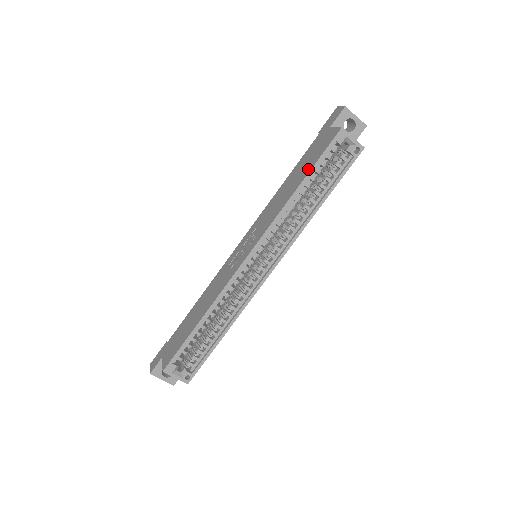
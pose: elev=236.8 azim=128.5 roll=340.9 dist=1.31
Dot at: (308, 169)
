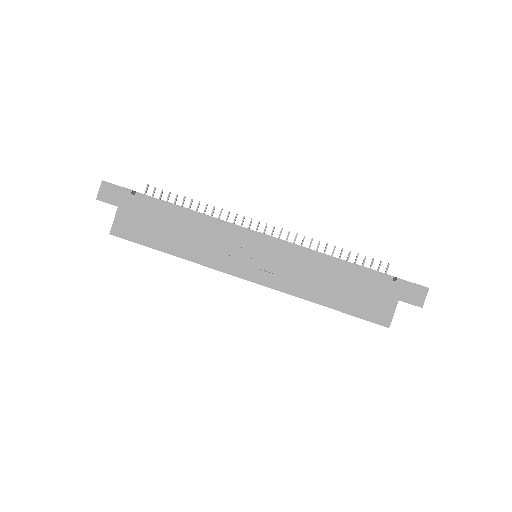
Dot at: (345, 307)
